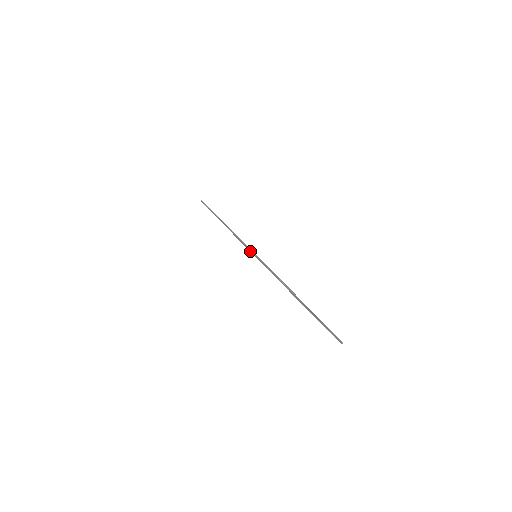
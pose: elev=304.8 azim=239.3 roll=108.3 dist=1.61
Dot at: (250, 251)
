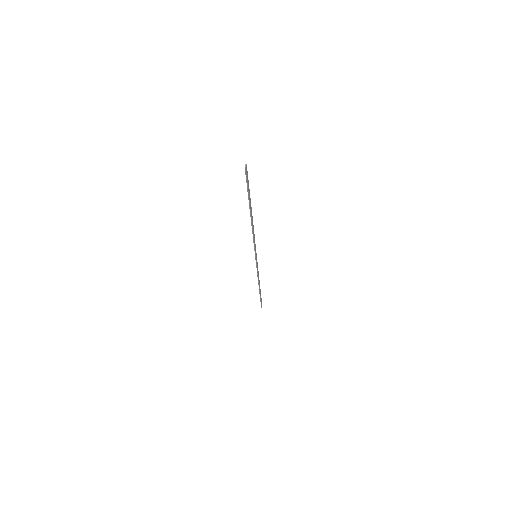
Dot at: (256, 262)
